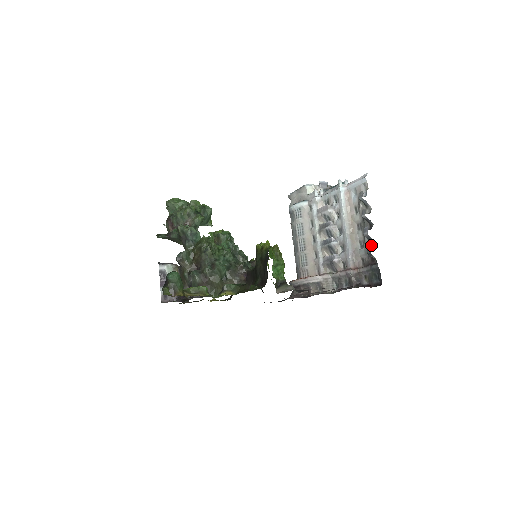
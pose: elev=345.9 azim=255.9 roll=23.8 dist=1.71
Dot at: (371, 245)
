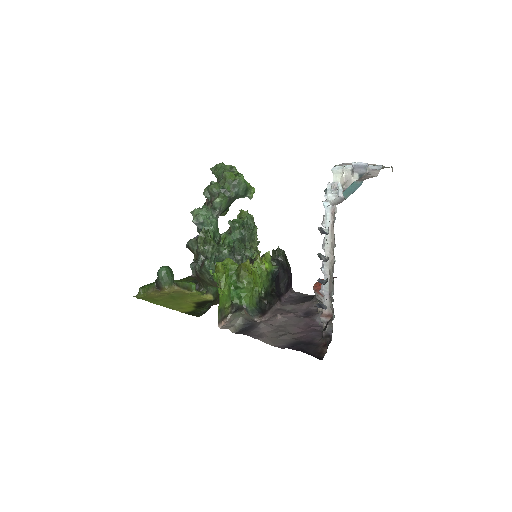
Dot at: occluded
